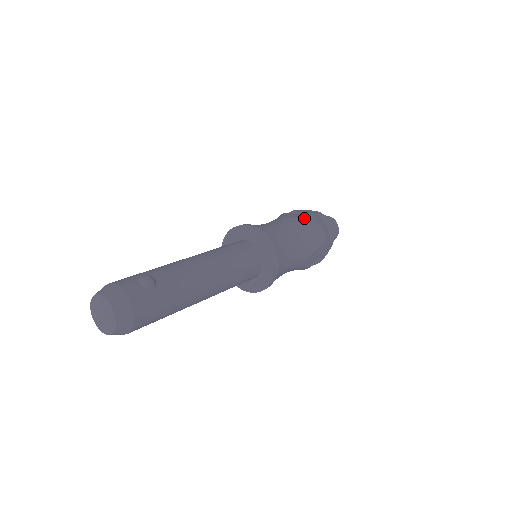
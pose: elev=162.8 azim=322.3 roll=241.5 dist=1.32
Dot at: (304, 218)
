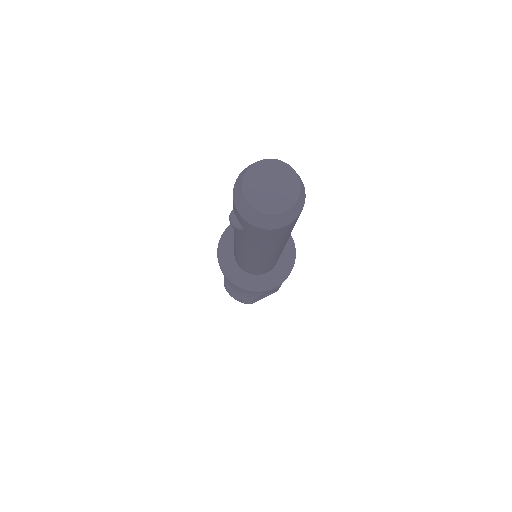
Dot at: occluded
